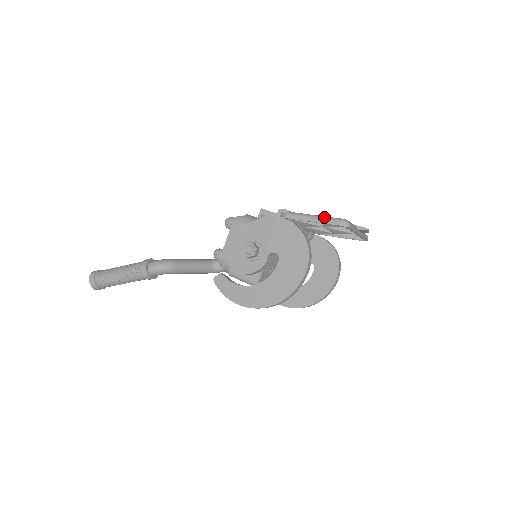
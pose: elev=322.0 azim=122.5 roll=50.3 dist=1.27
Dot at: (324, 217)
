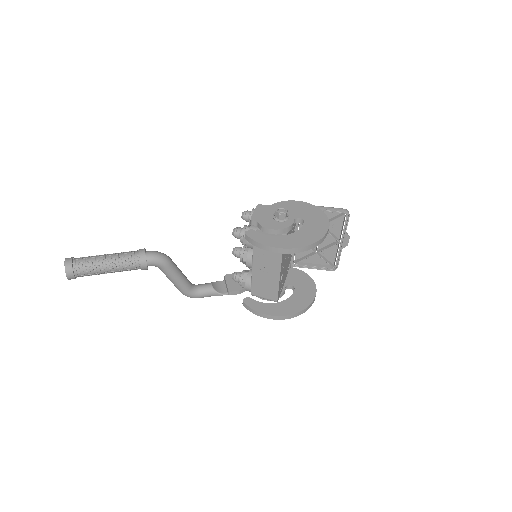
Dot at: (331, 207)
